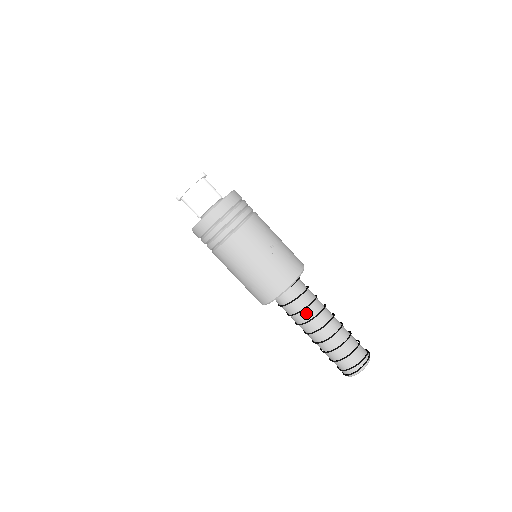
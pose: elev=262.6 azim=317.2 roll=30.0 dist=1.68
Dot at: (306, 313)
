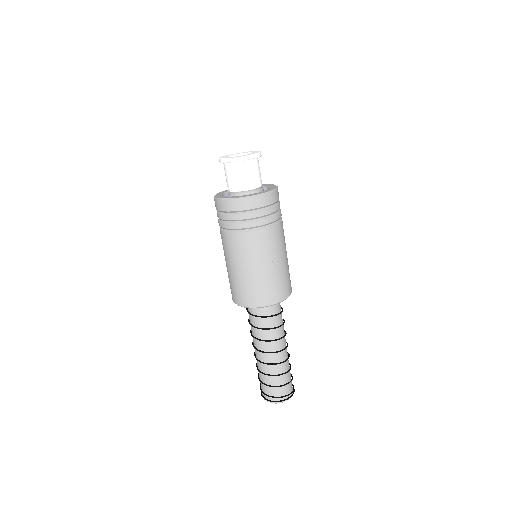
Dot at: (264, 333)
